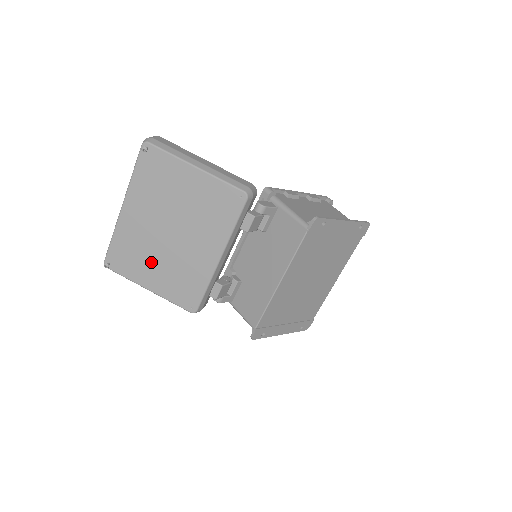
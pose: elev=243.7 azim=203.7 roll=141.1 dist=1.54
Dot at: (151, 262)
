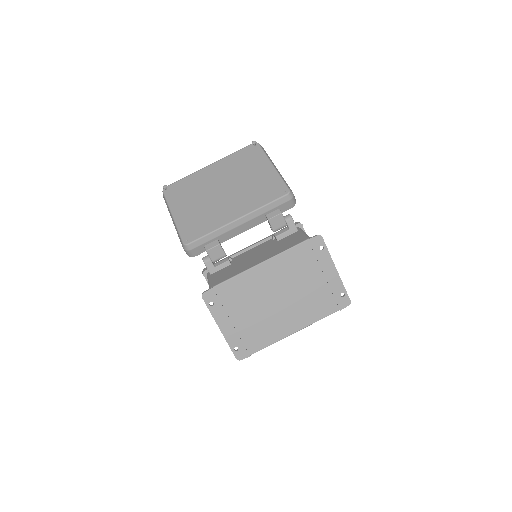
Dot at: (193, 200)
